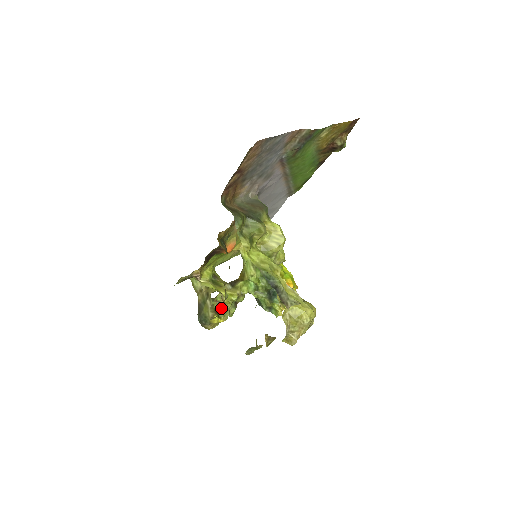
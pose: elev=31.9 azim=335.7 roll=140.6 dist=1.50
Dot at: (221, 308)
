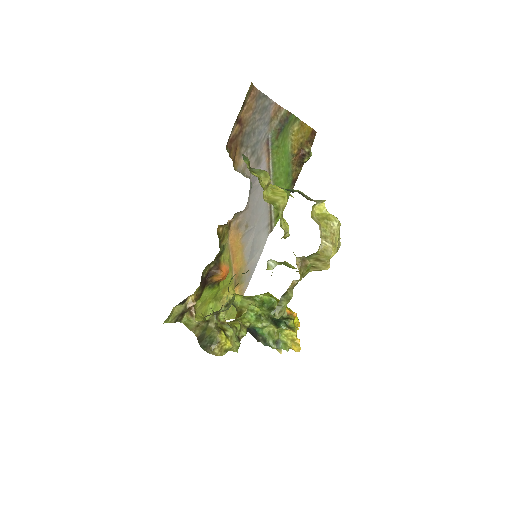
Dot at: (226, 328)
